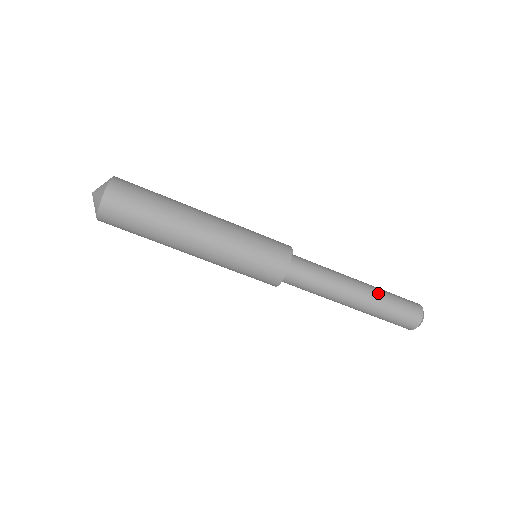
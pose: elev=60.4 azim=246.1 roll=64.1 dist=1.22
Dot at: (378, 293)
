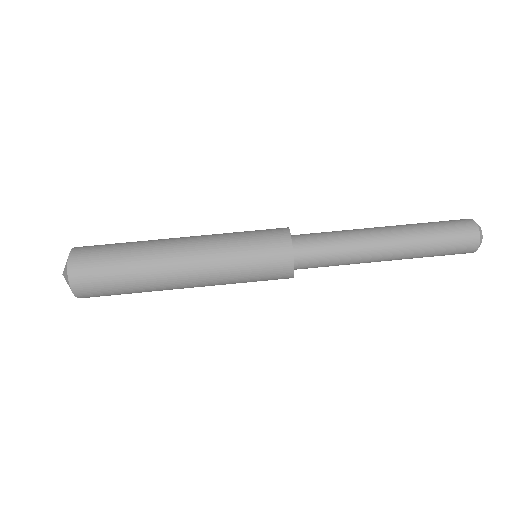
Dot at: (410, 227)
